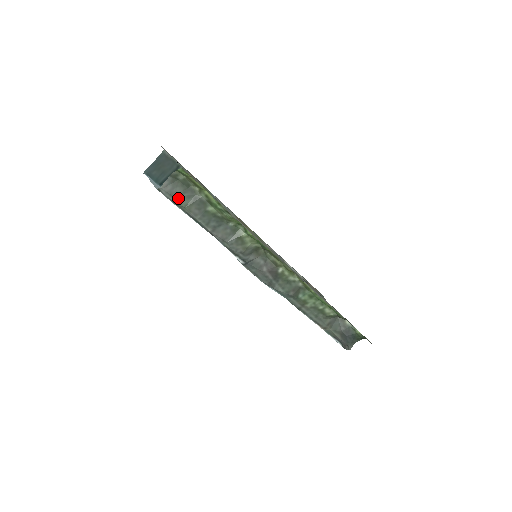
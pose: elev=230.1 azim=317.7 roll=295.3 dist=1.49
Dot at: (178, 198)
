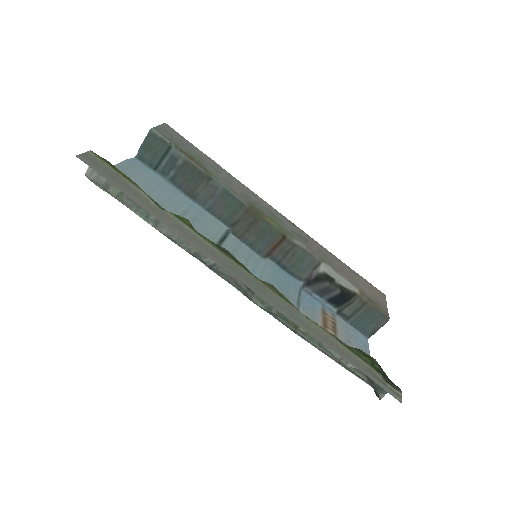
Dot at: (106, 187)
